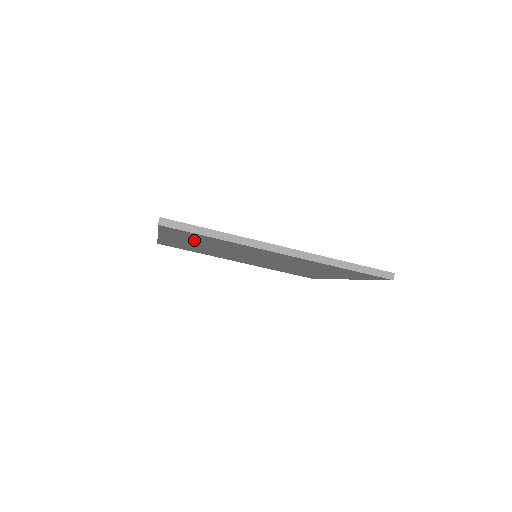
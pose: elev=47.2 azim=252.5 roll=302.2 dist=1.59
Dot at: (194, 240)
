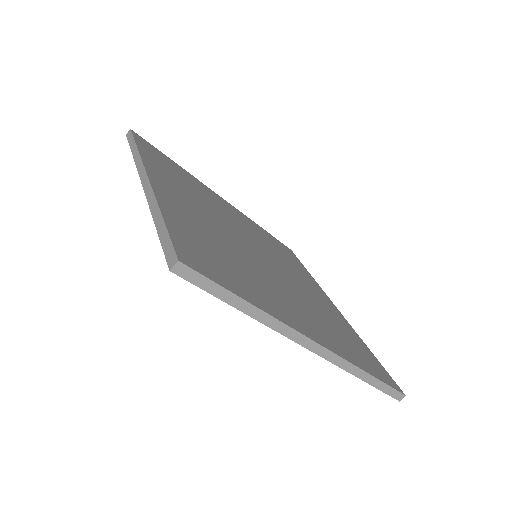
Dot at: occluded
